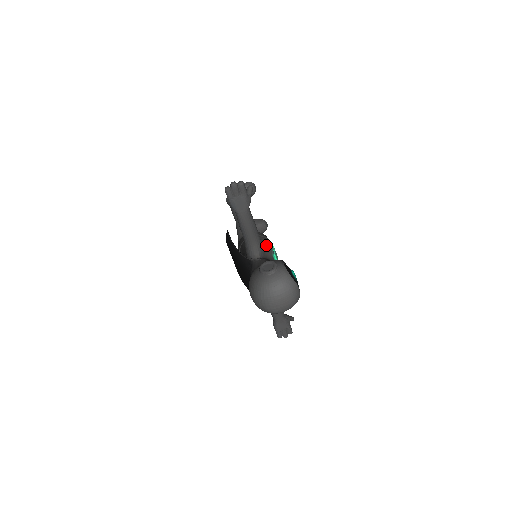
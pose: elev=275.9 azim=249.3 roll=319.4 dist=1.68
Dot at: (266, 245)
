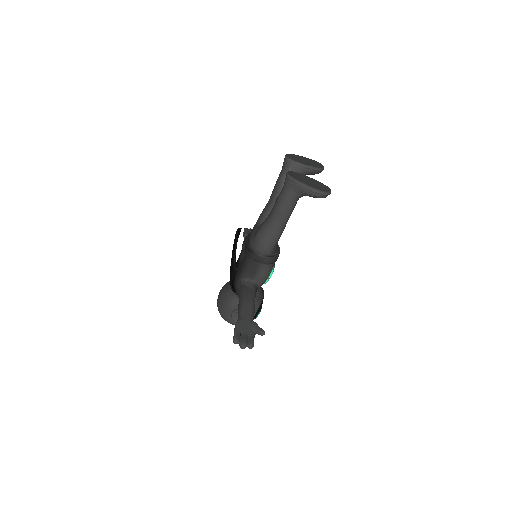
Dot at: (262, 283)
